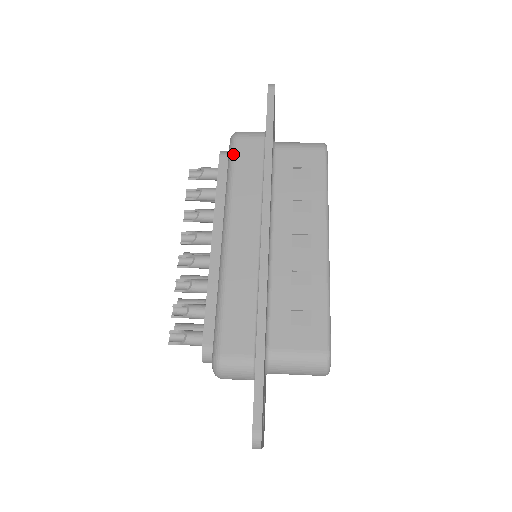
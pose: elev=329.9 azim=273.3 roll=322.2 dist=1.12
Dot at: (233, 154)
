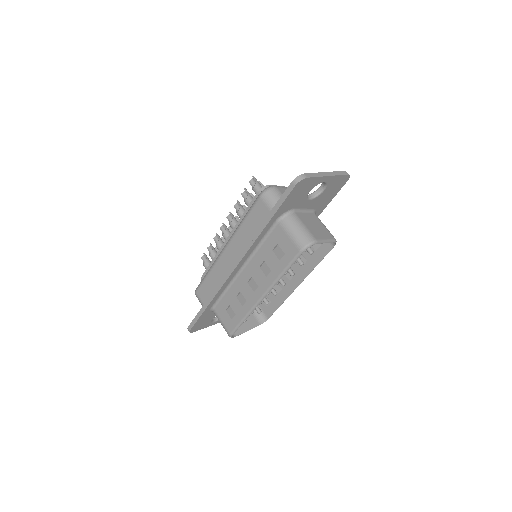
Dot at: (252, 206)
